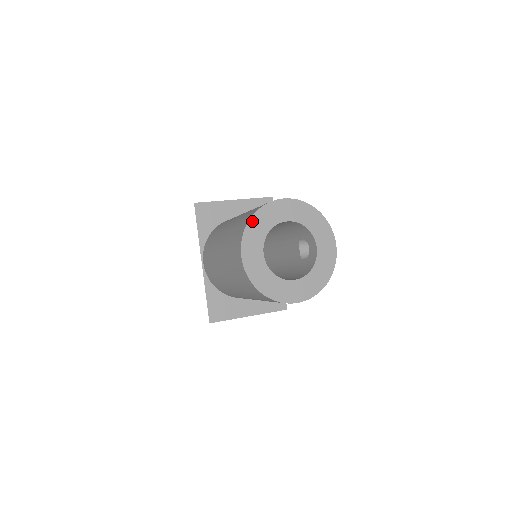
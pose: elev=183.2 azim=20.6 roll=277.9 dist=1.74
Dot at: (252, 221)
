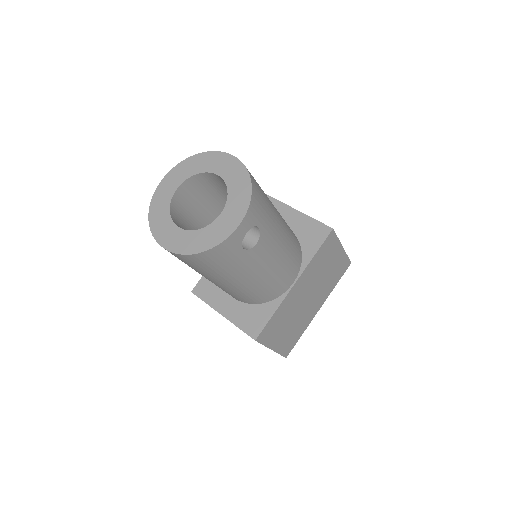
Dot at: (193, 158)
